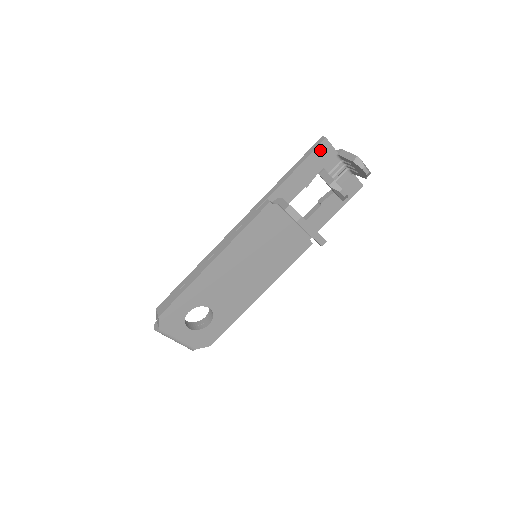
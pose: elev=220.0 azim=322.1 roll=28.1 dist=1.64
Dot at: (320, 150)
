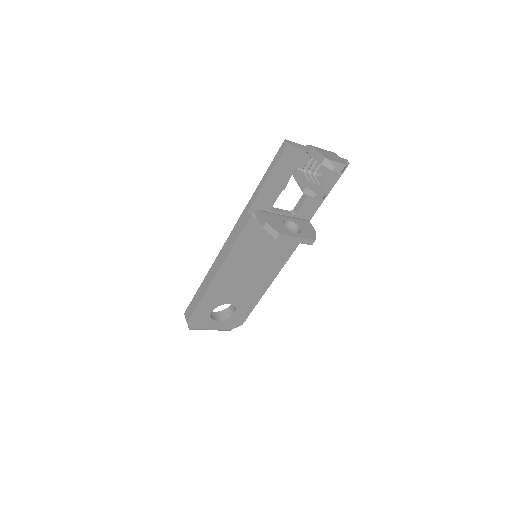
Dot at: (286, 156)
